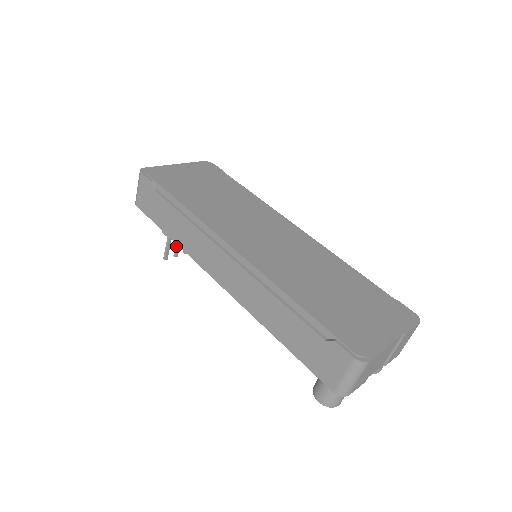
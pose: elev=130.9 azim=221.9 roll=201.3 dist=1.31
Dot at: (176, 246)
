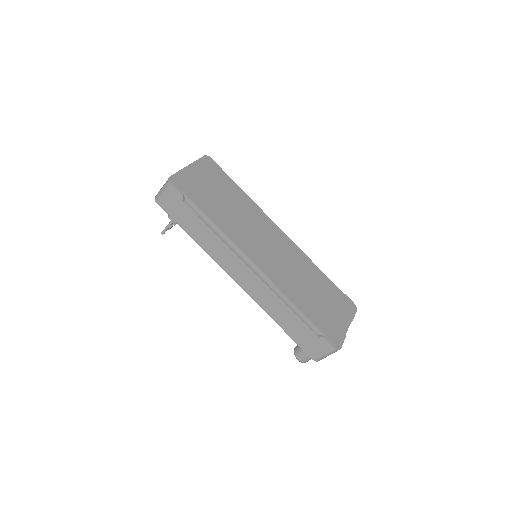
Dot at: occluded
